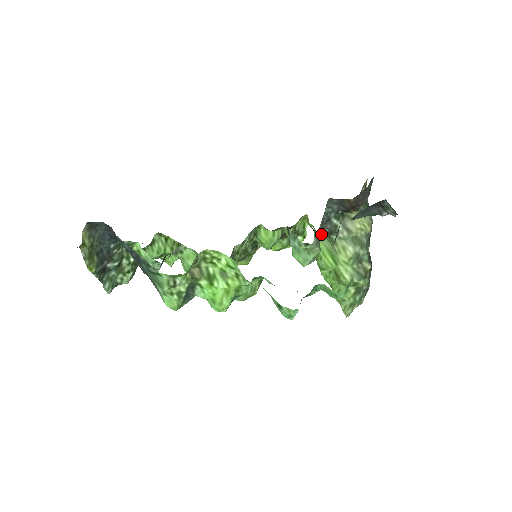
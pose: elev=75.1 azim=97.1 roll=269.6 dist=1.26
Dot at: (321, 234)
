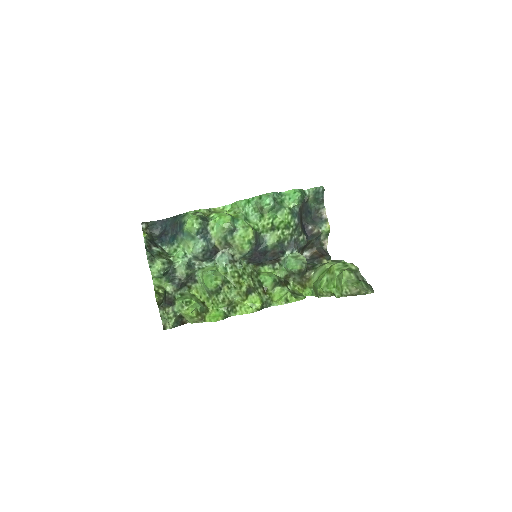
Dot at: (310, 277)
